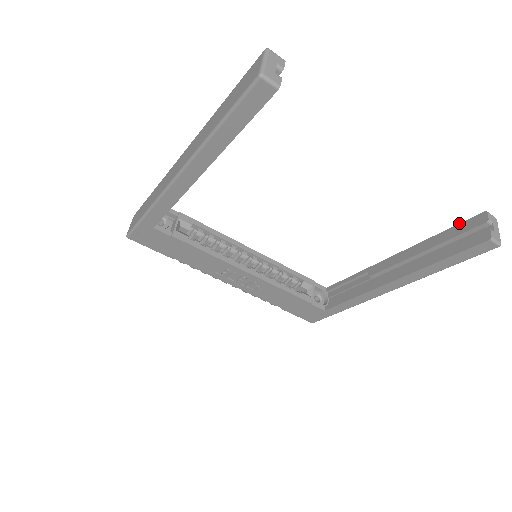
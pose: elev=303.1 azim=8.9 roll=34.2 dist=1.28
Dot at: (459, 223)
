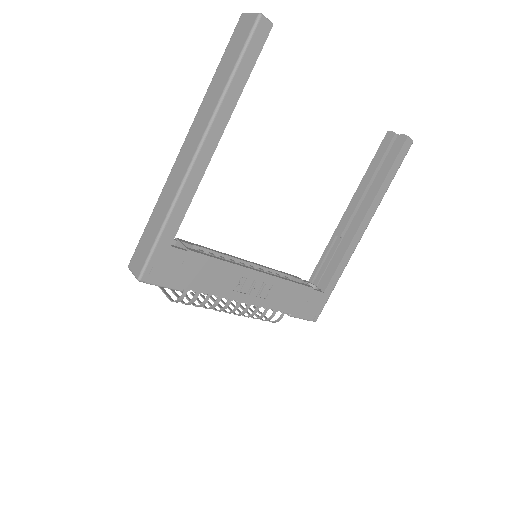
Dot at: (377, 151)
